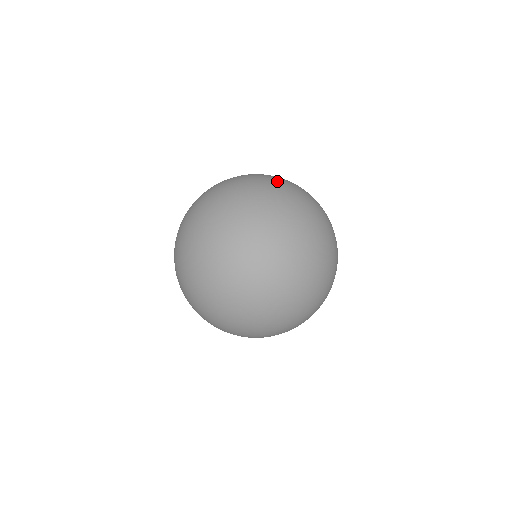
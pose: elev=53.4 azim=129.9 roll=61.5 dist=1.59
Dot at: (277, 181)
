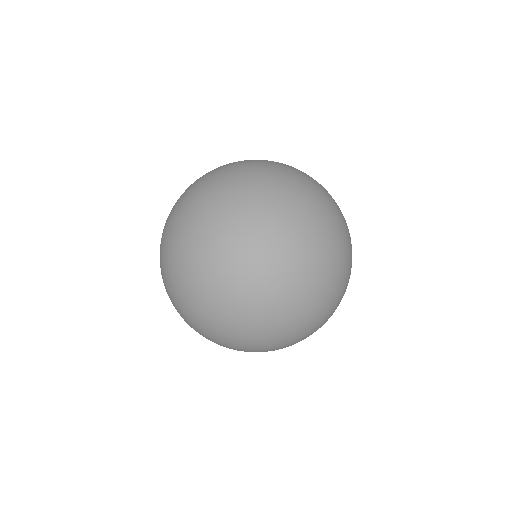
Dot at: (225, 208)
